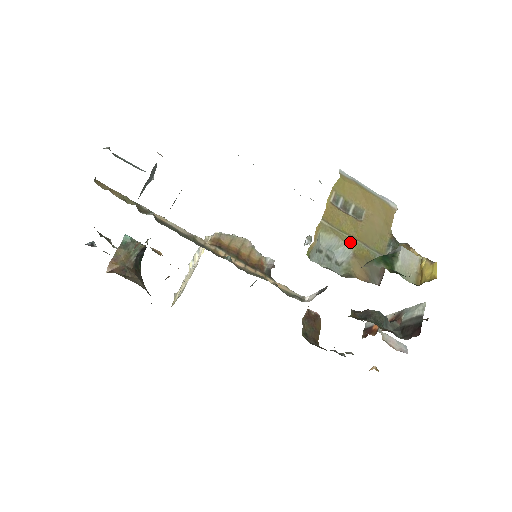
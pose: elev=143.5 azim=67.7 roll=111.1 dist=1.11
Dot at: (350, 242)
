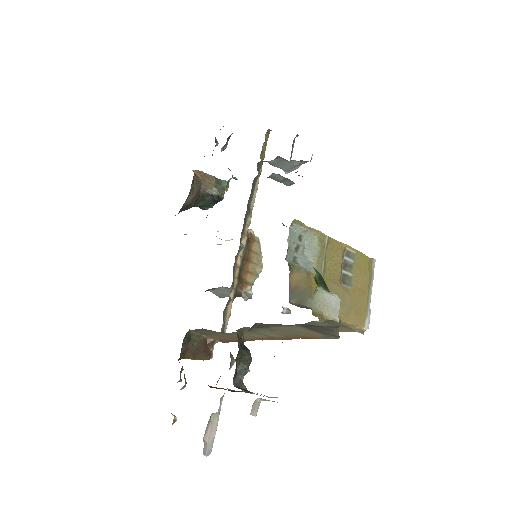
Dot at: (319, 268)
